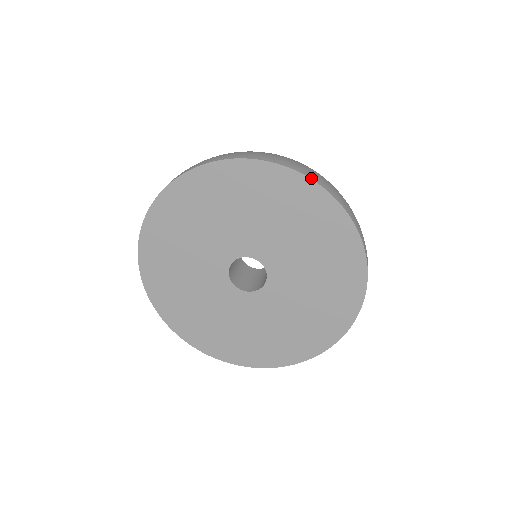
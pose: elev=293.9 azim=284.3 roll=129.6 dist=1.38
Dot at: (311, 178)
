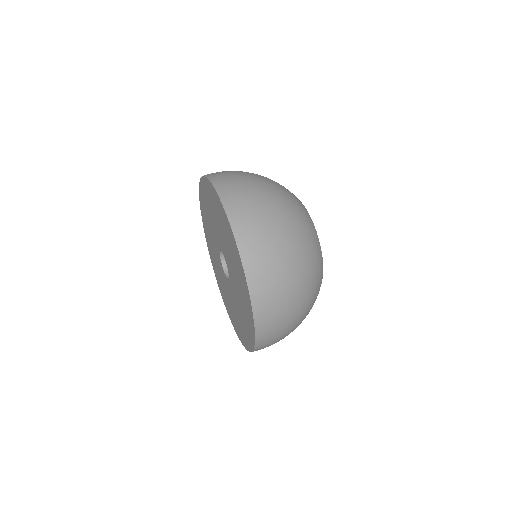
Dot at: (235, 235)
